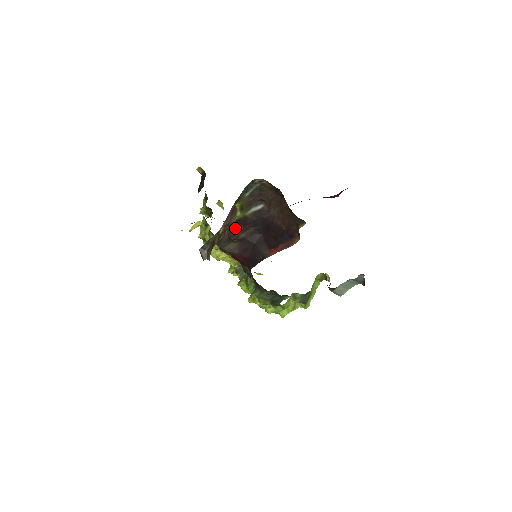
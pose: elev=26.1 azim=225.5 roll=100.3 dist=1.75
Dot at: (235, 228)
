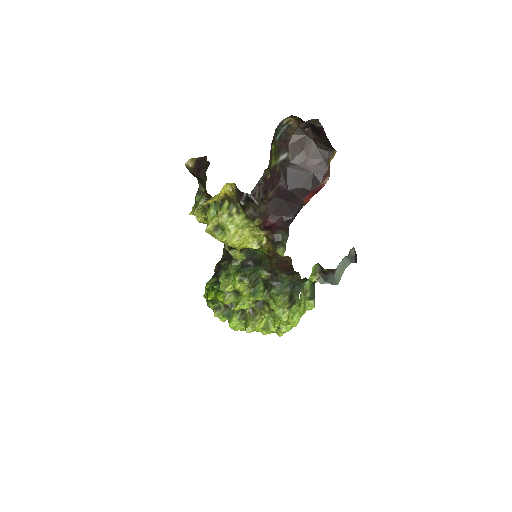
Dot at: (265, 184)
